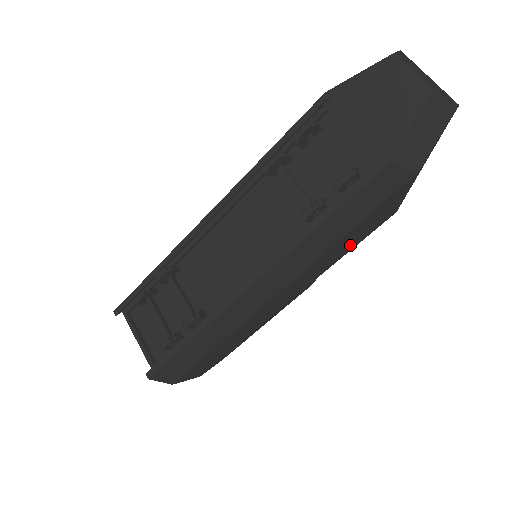
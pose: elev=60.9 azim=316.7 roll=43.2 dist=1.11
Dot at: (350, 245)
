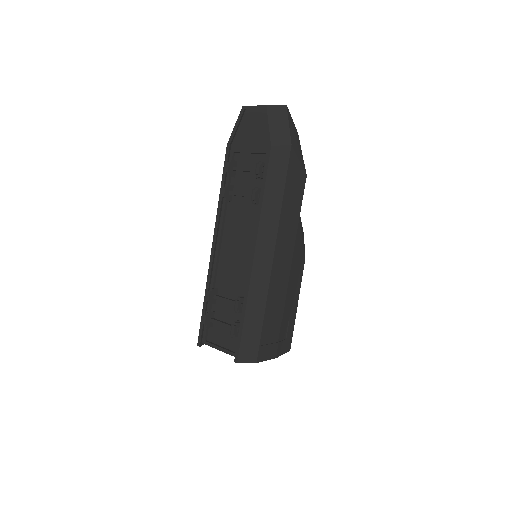
Dot at: (295, 208)
